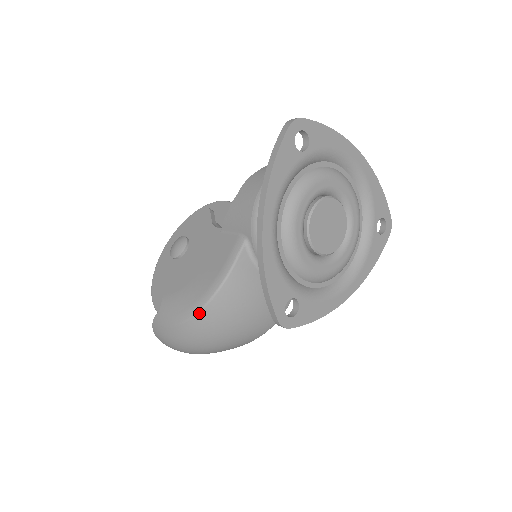
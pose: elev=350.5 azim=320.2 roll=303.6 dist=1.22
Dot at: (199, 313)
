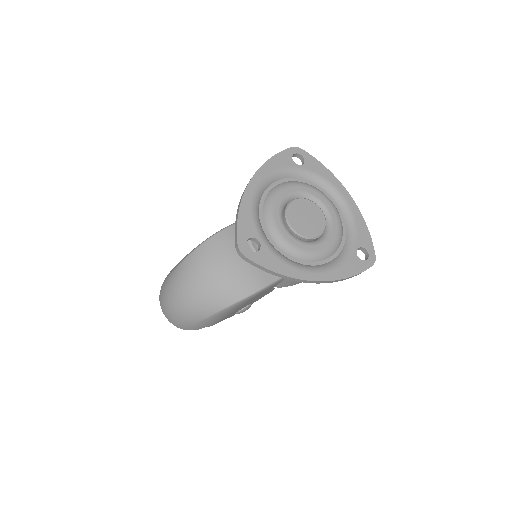
Dot at: (191, 253)
